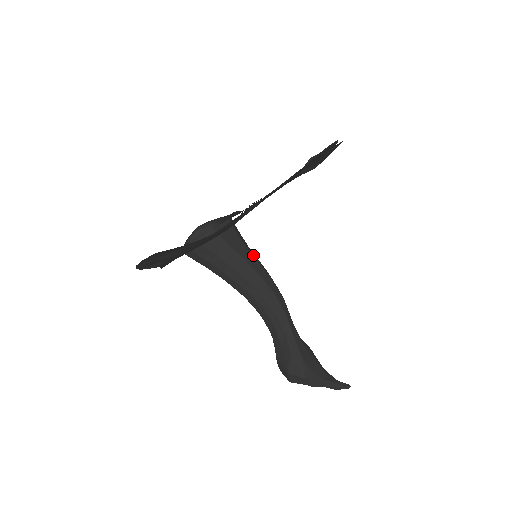
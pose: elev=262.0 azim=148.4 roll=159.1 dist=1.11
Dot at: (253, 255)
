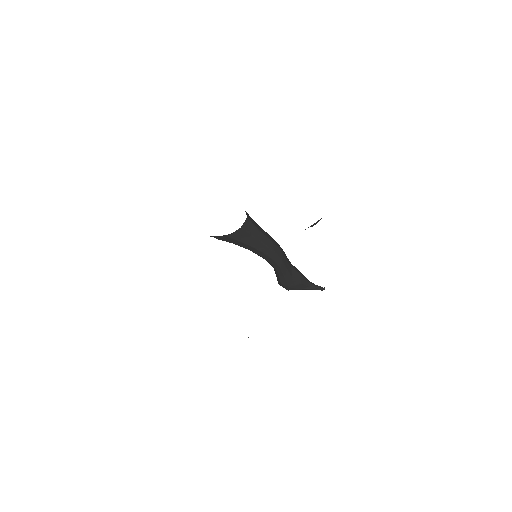
Dot at: (260, 242)
